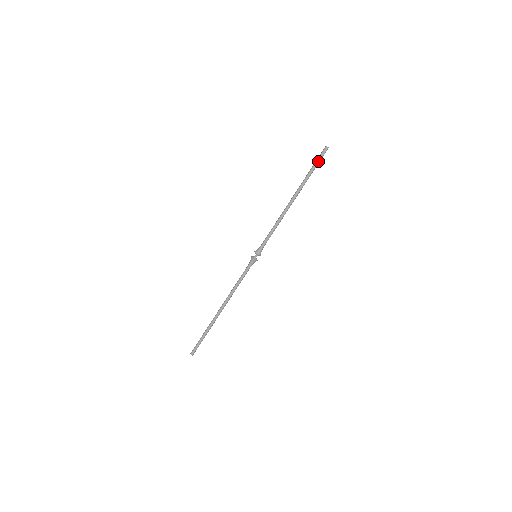
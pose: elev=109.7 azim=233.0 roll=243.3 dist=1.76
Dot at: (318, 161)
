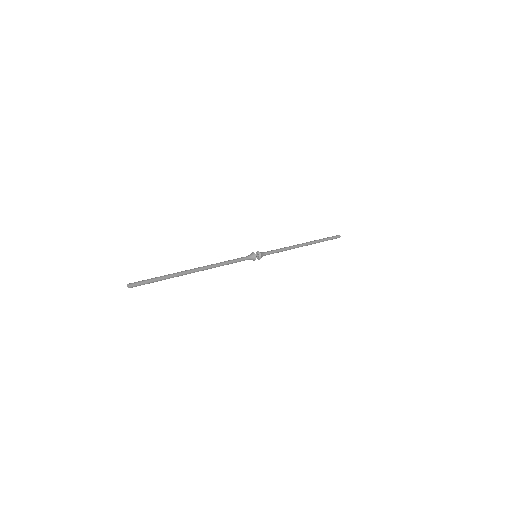
Dot at: (331, 237)
